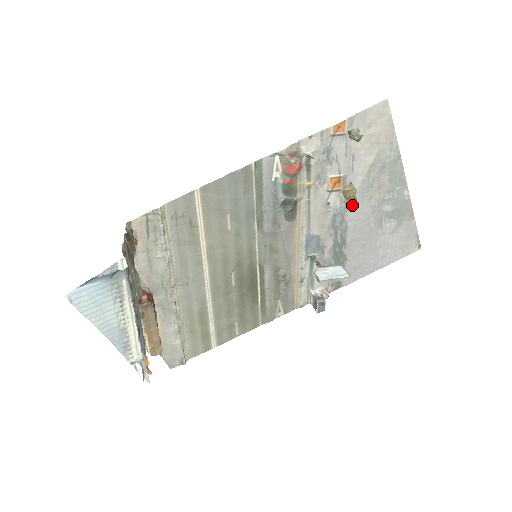
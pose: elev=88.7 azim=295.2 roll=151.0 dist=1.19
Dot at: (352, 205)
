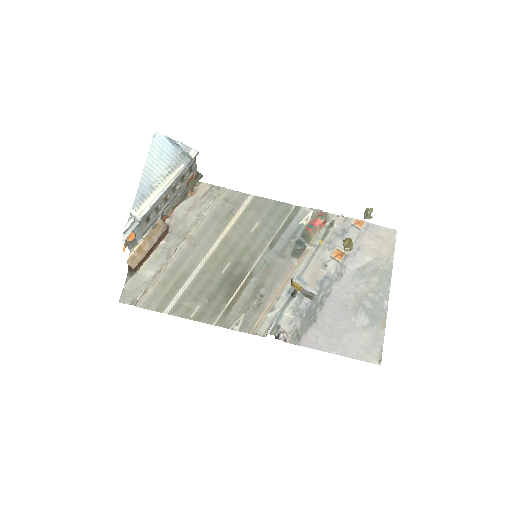
Dot at: (342, 280)
